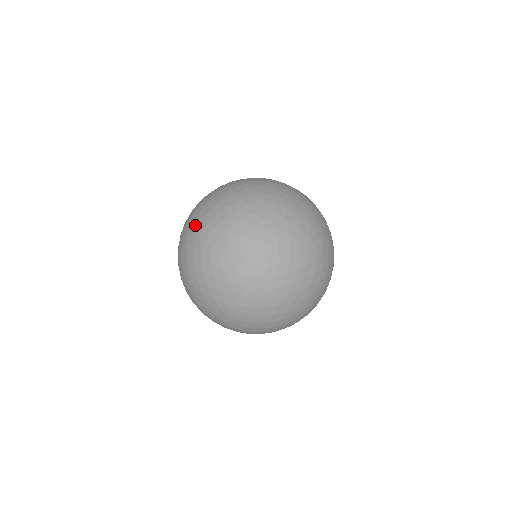
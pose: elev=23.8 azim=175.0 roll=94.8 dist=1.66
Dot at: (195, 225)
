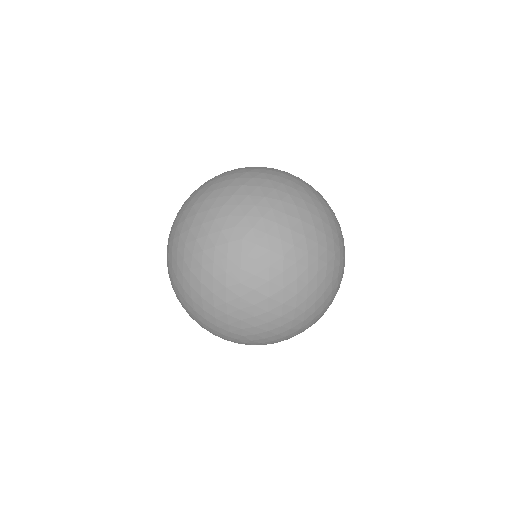
Dot at: (168, 250)
